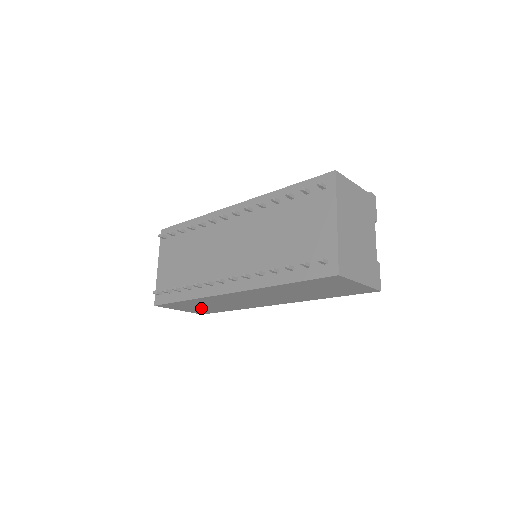
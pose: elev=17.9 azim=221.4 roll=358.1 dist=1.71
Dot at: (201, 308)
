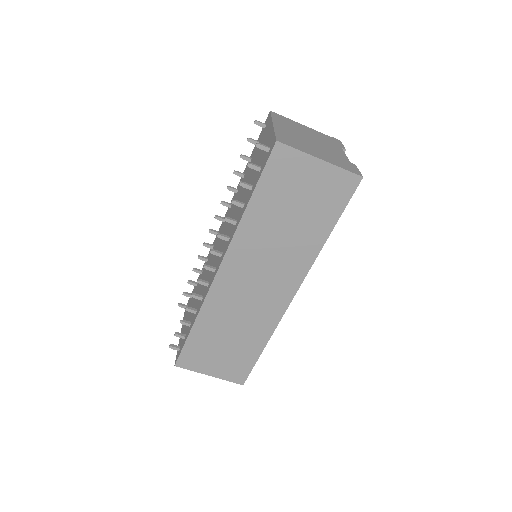
Dot at: (226, 354)
